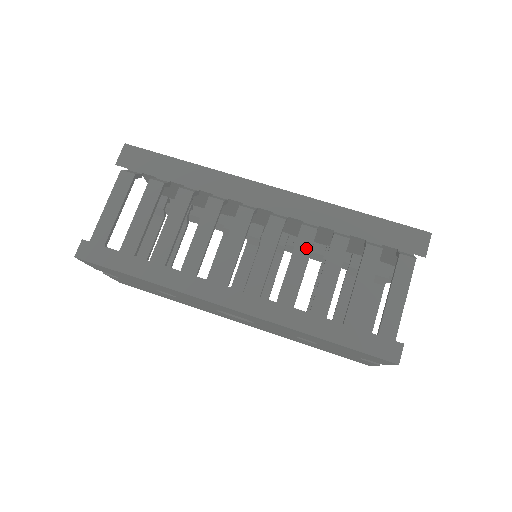
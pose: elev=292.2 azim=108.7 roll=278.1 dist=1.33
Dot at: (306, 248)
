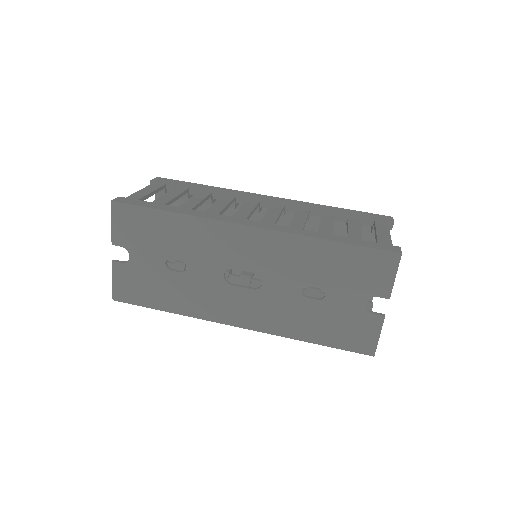
Dot at: (304, 213)
